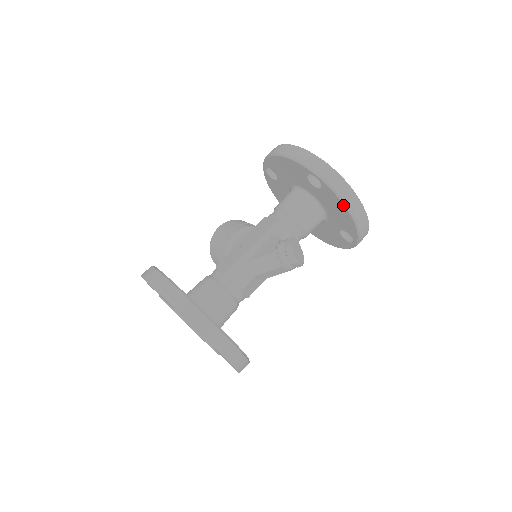
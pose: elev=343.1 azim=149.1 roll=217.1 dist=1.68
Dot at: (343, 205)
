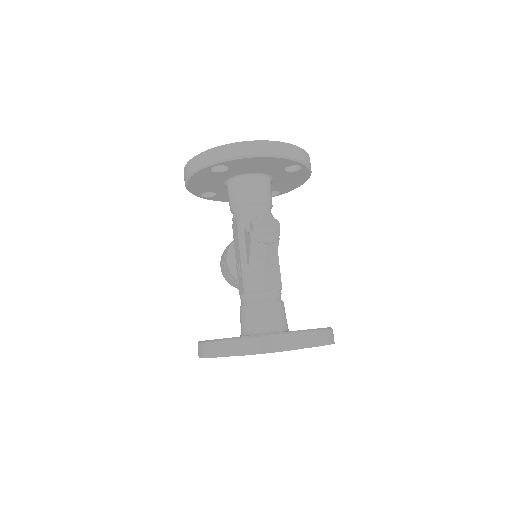
Dot at: (251, 158)
